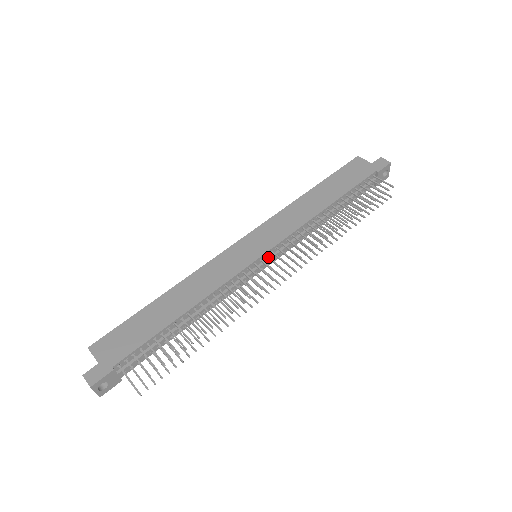
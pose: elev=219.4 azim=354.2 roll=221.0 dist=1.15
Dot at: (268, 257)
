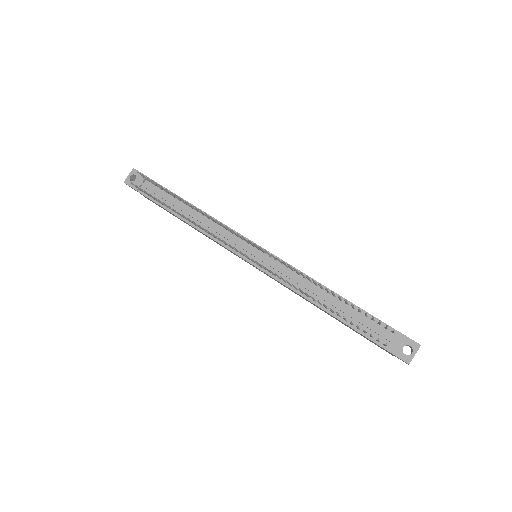
Dot at: occluded
